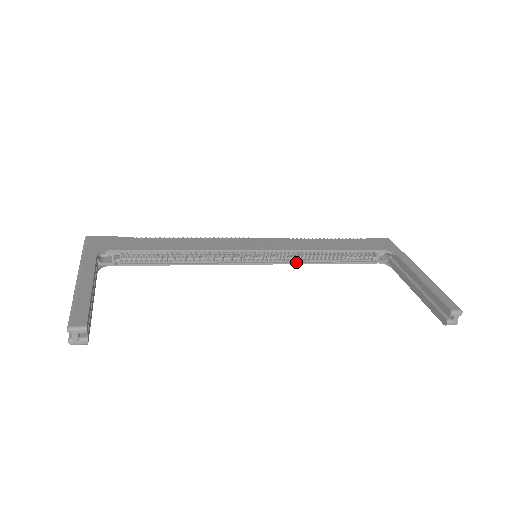
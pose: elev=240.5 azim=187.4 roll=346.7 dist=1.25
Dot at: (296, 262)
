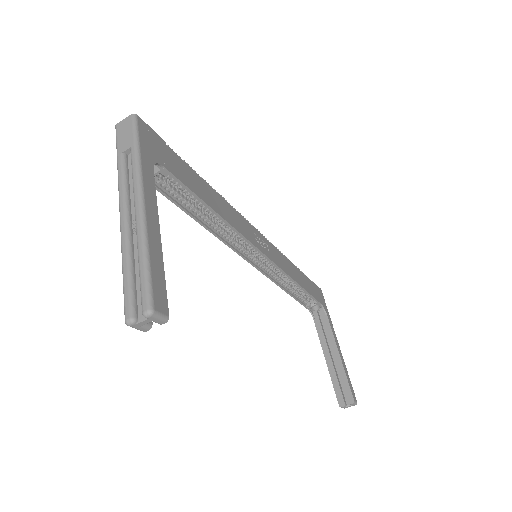
Dot at: (272, 278)
